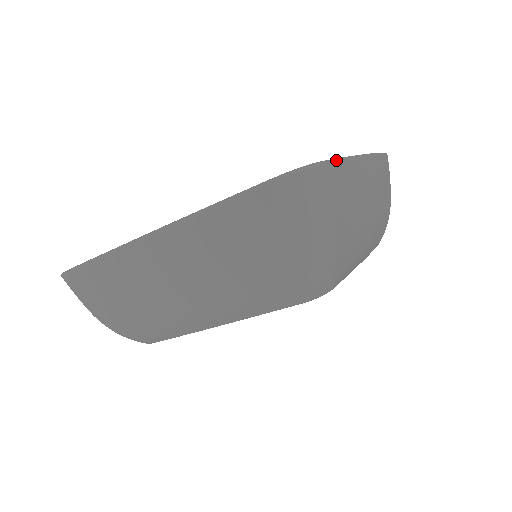
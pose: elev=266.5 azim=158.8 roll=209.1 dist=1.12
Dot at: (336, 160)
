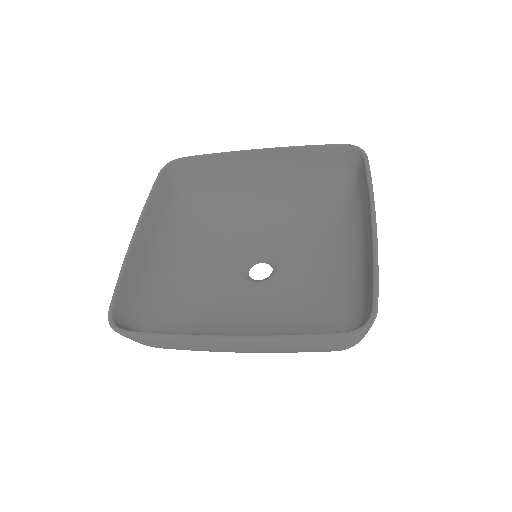
Dot at: (378, 286)
